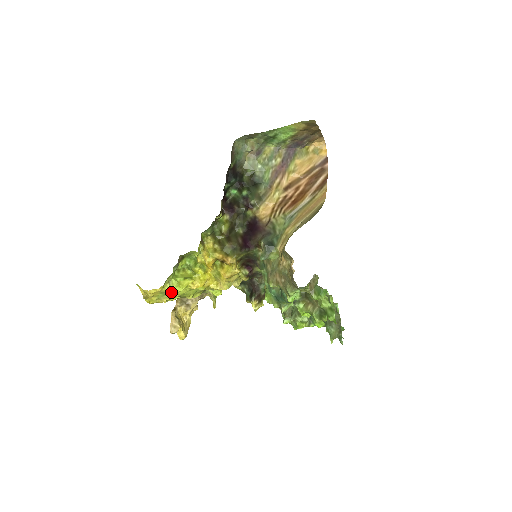
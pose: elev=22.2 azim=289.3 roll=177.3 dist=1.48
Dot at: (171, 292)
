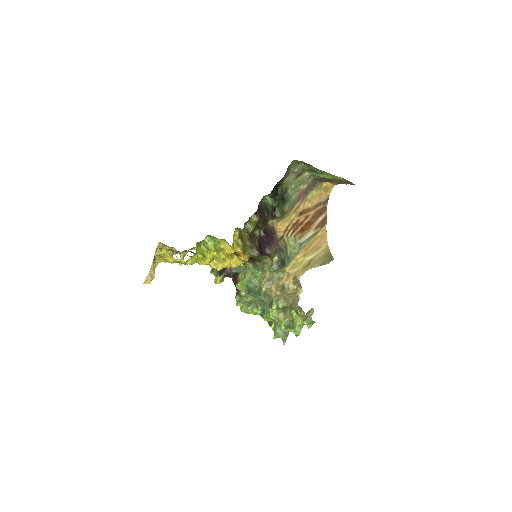
Dot at: (188, 263)
